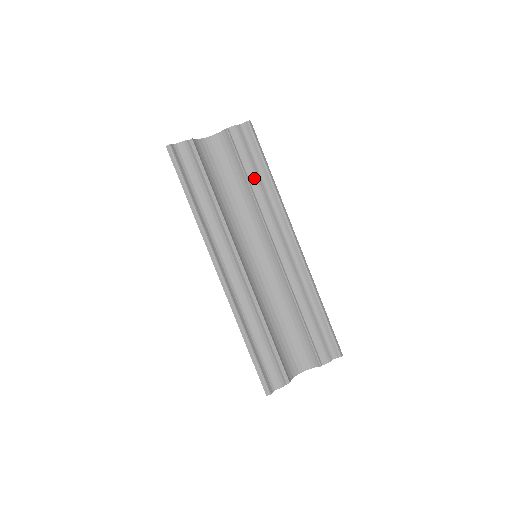
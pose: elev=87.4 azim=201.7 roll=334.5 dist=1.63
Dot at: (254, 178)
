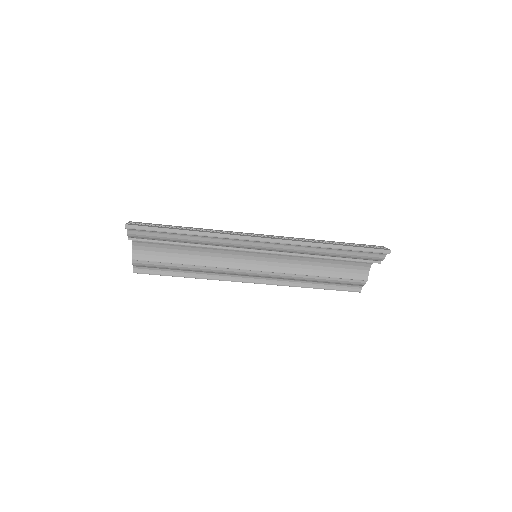
Dot at: (186, 241)
